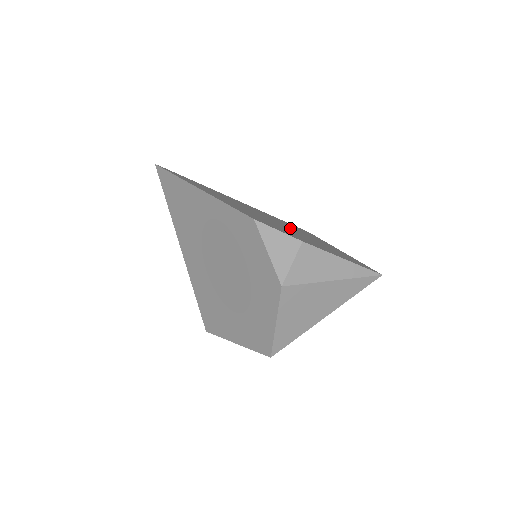
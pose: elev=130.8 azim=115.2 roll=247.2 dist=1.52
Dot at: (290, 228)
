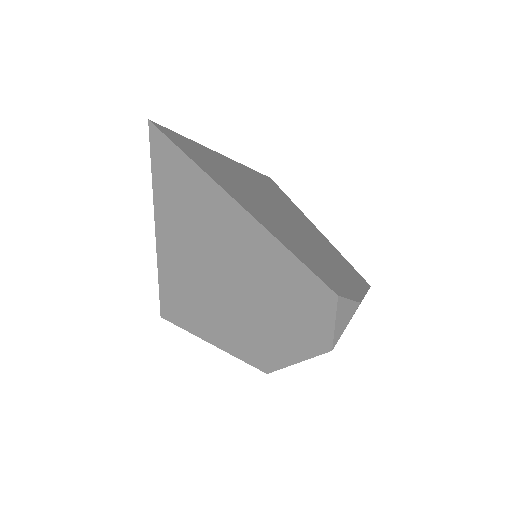
Dot at: (299, 225)
